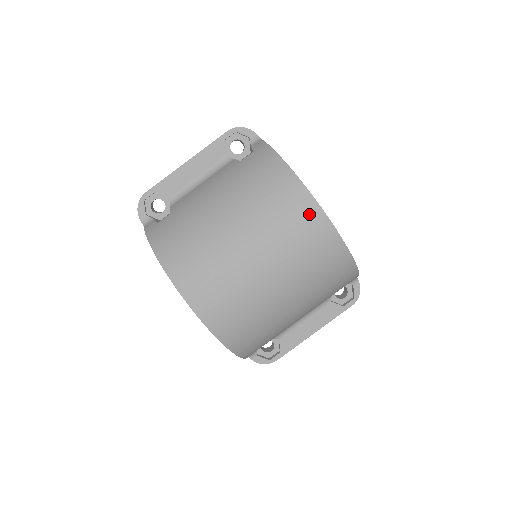
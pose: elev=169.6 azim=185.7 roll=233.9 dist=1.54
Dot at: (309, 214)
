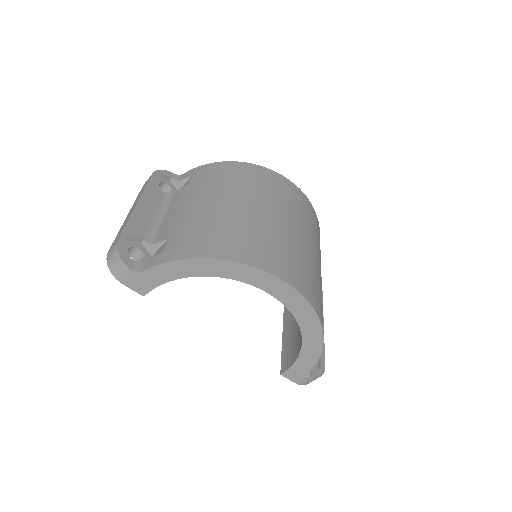
Dot at: (283, 182)
